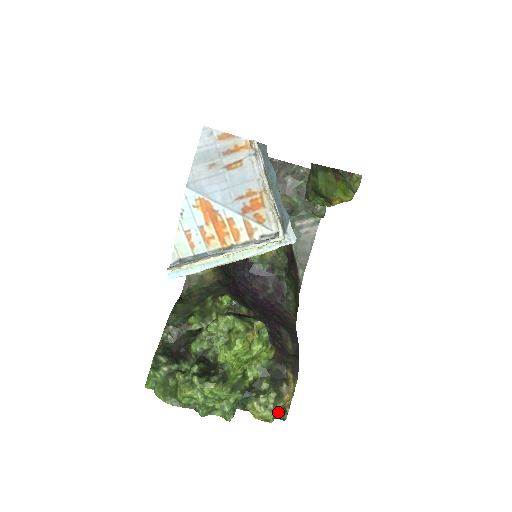
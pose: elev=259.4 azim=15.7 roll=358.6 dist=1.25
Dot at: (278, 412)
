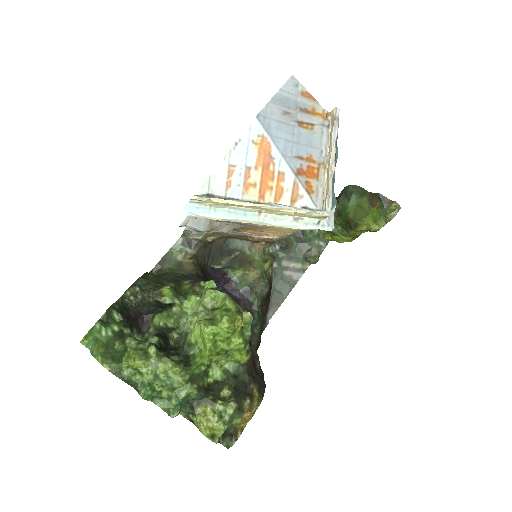
Dot at: (225, 435)
